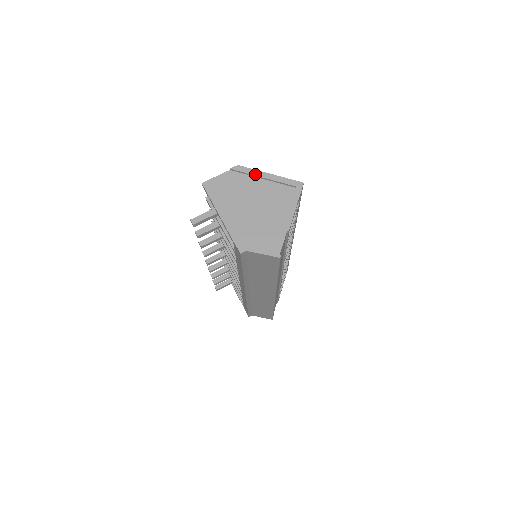
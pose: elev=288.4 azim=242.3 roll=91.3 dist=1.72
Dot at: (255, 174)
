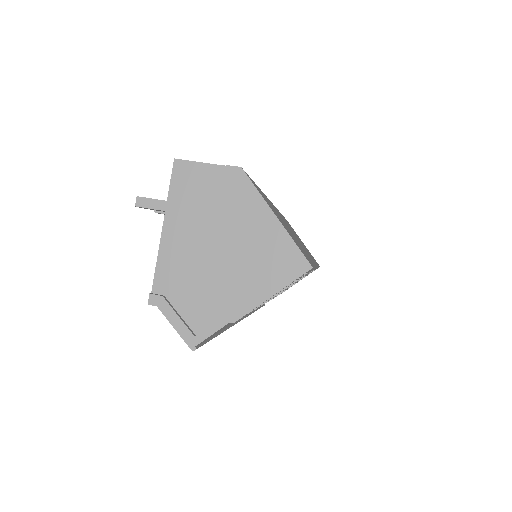
Dot at: (254, 200)
